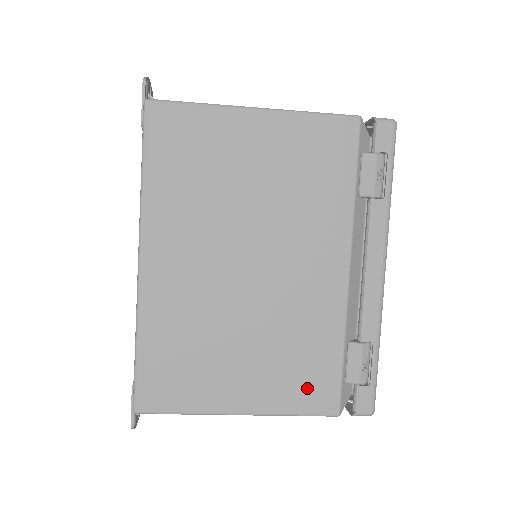
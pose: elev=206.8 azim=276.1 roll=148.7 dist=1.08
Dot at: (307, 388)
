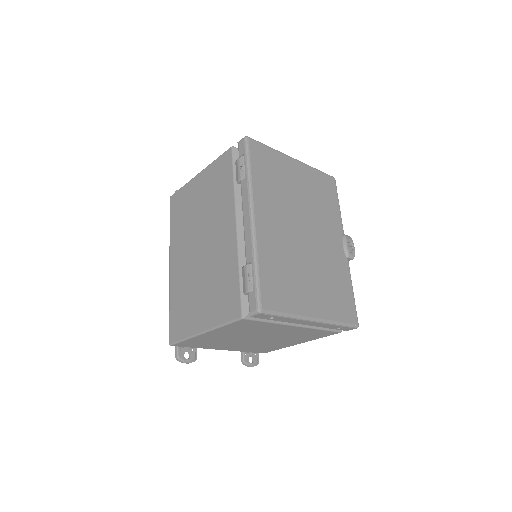
Dot at: (226, 305)
